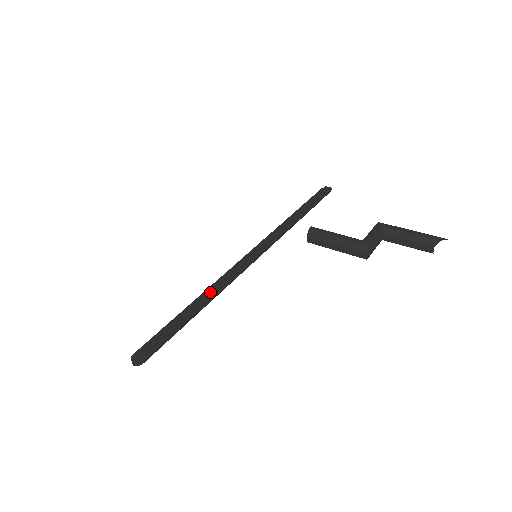
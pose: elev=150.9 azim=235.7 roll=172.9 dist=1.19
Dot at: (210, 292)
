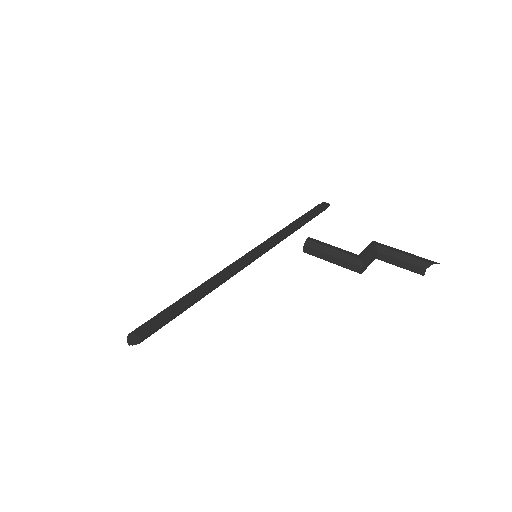
Dot at: (211, 282)
